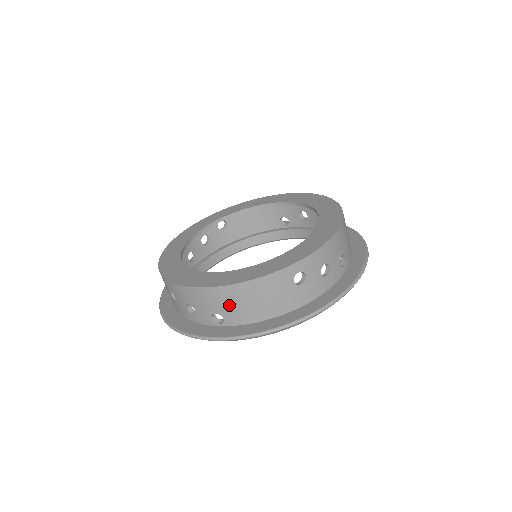
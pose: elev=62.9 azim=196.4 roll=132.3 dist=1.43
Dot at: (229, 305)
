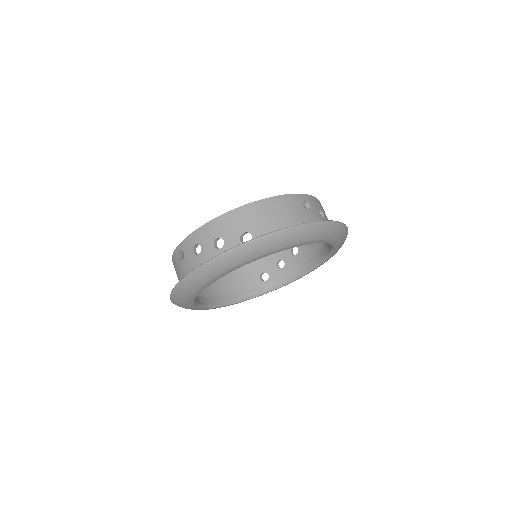
Dot at: (256, 220)
